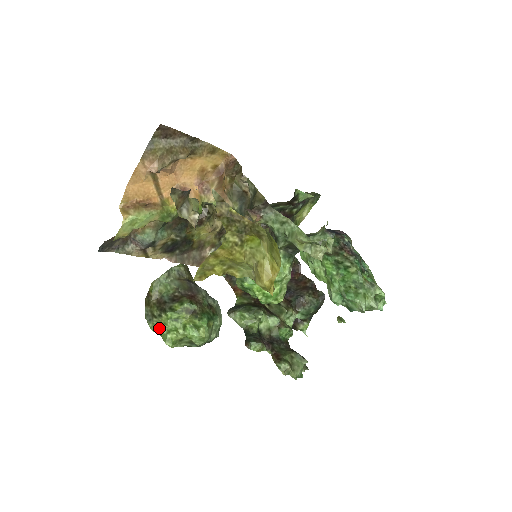
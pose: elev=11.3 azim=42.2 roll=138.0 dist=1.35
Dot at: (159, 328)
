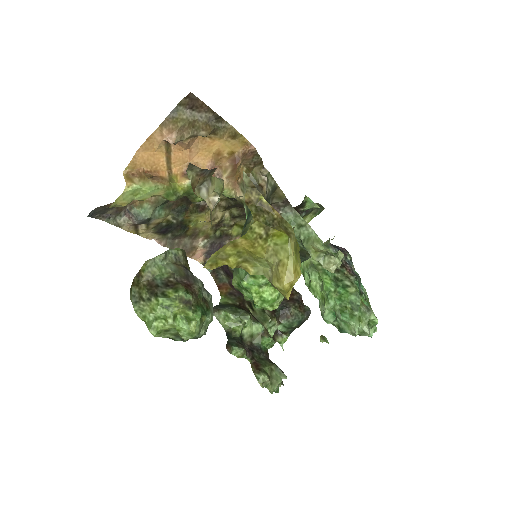
Dot at: (145, 313)
